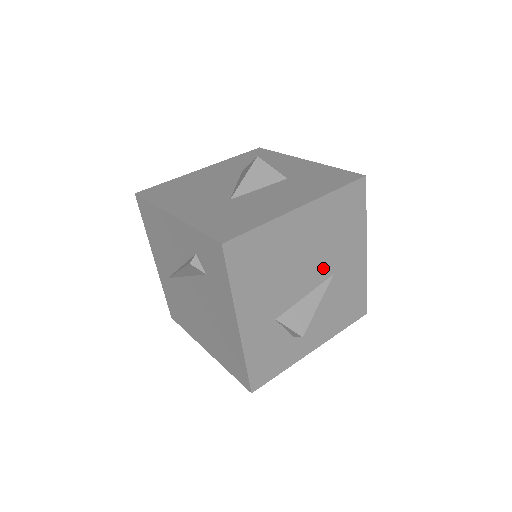
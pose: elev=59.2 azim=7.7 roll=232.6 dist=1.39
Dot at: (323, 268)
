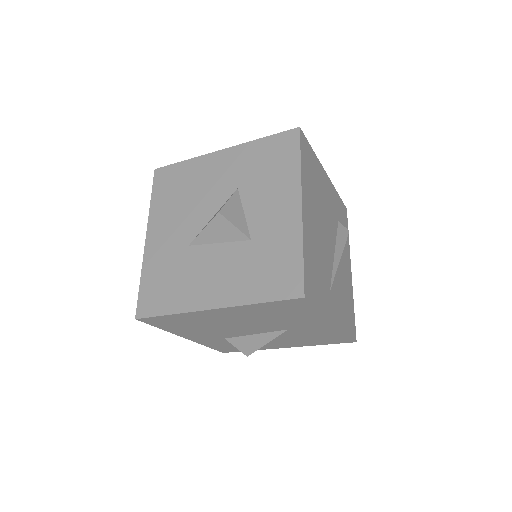
Dot at: (270, 327)
